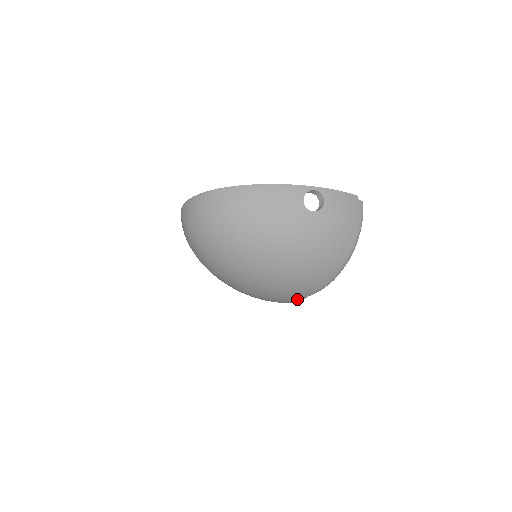
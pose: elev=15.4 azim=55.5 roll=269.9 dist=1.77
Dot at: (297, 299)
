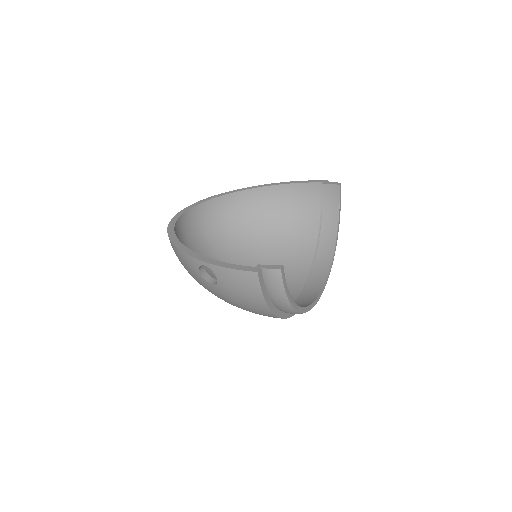
Dot at: occluded
